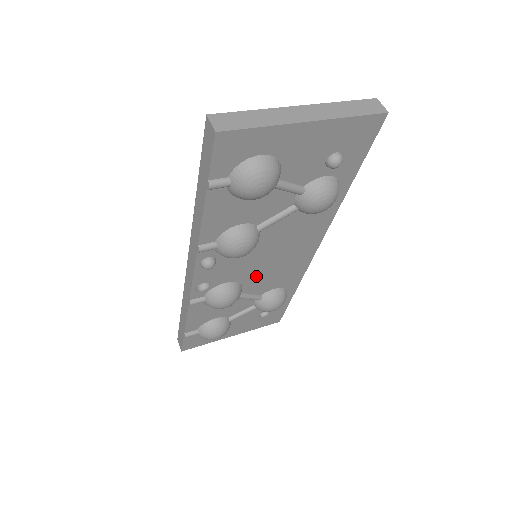
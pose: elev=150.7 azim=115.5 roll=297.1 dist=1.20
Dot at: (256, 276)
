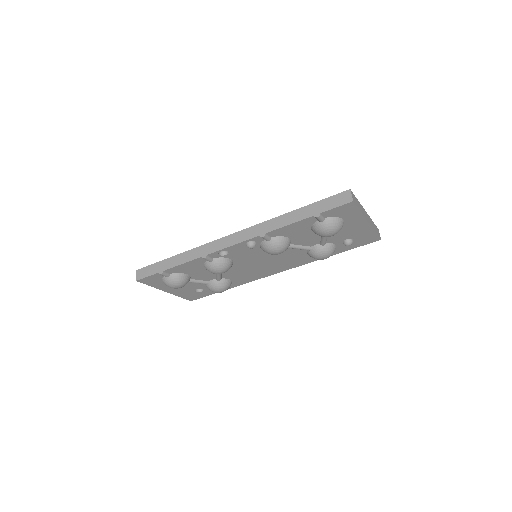
Dot at: (241, 266)
